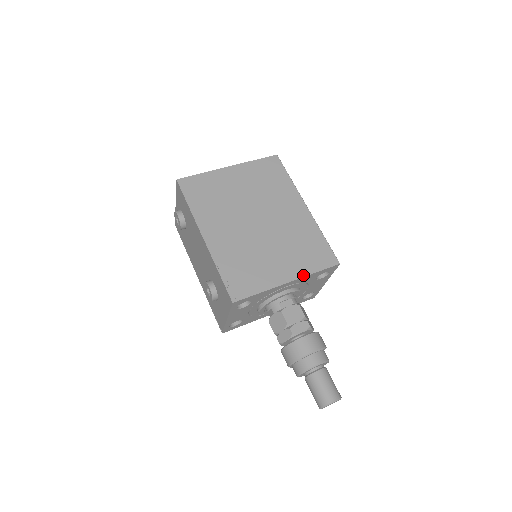
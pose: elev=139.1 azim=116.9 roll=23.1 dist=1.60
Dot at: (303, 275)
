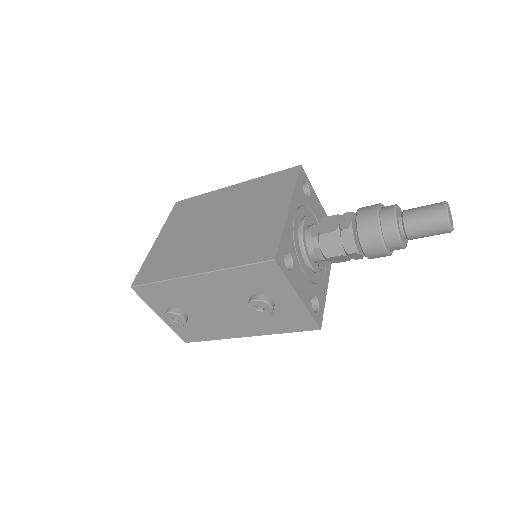
Dot at: (291, 195)
